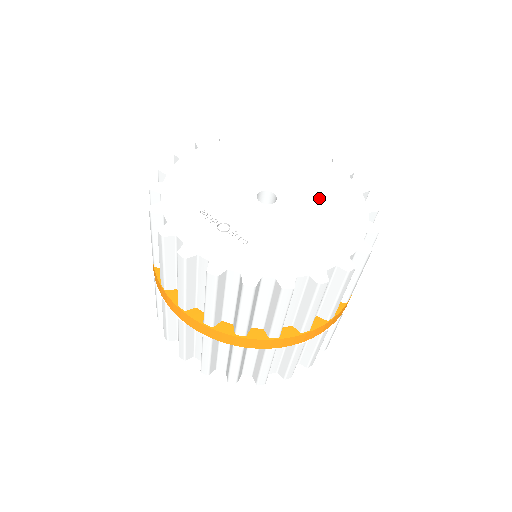
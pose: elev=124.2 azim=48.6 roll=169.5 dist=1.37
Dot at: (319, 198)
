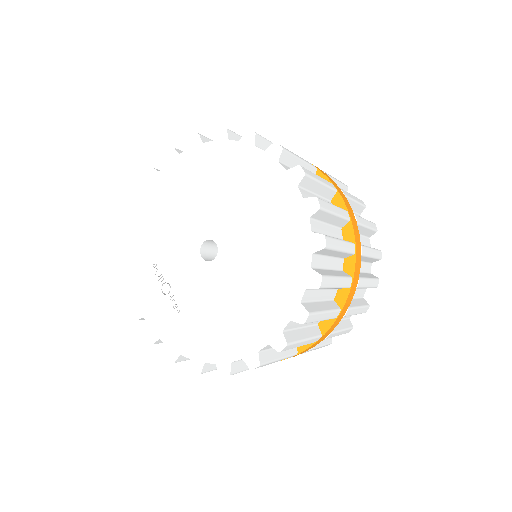
Dot at: (259, 257)
